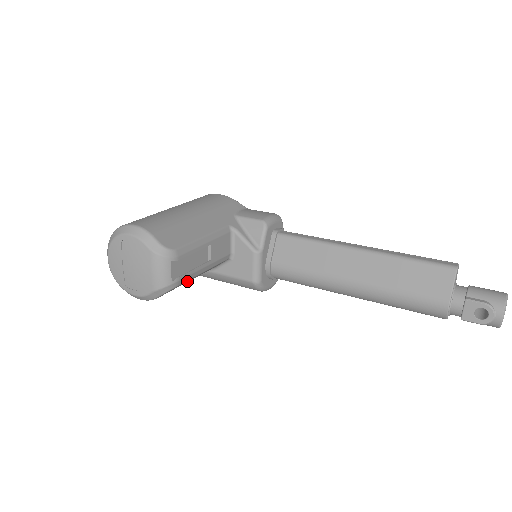
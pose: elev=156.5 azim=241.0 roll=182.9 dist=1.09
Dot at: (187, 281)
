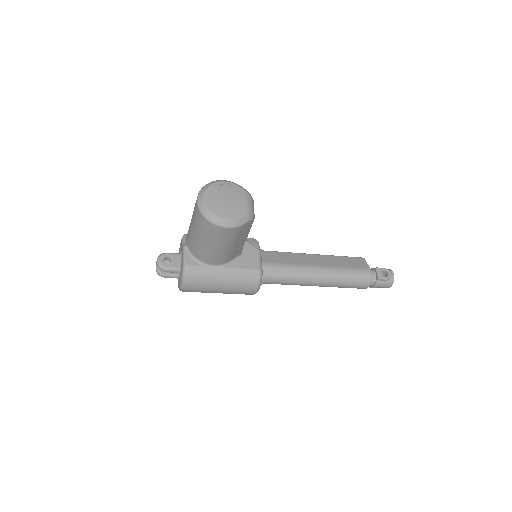
Dot at: (245, 233)
